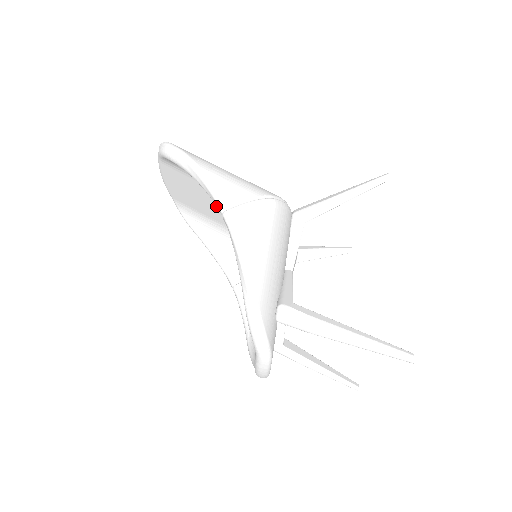
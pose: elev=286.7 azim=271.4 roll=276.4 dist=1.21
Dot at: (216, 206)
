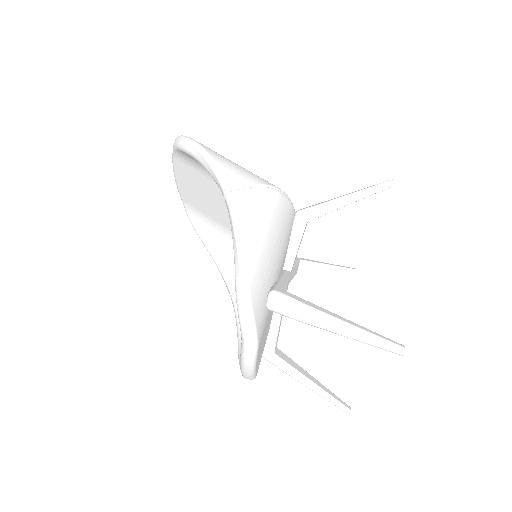
Dot at: (223, 206)
